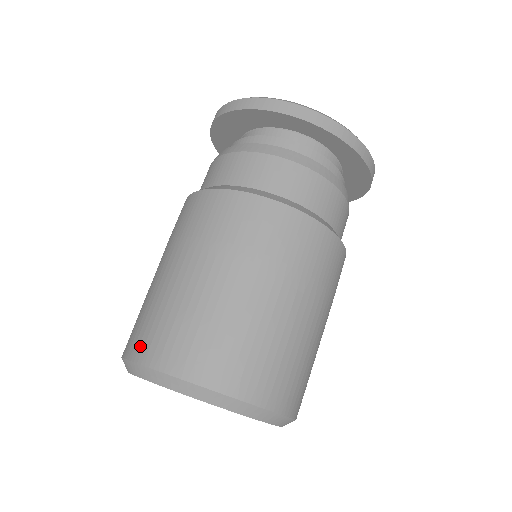
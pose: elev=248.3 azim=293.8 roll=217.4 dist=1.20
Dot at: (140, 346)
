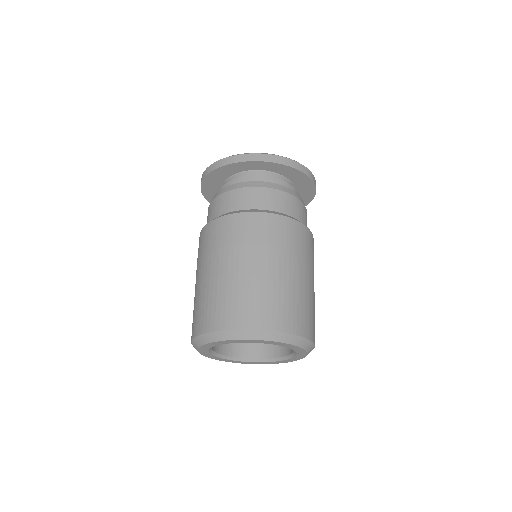
Dot at: (198, 326)
